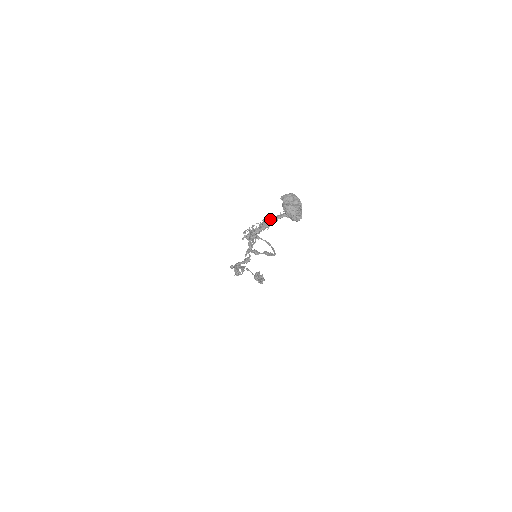
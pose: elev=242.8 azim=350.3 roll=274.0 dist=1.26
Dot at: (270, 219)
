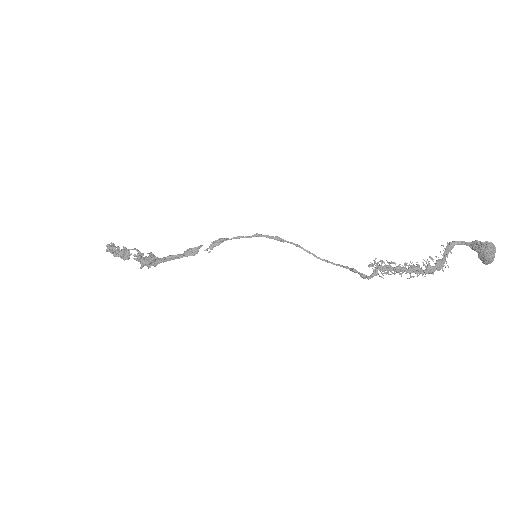
Dot at: (436, 256)
